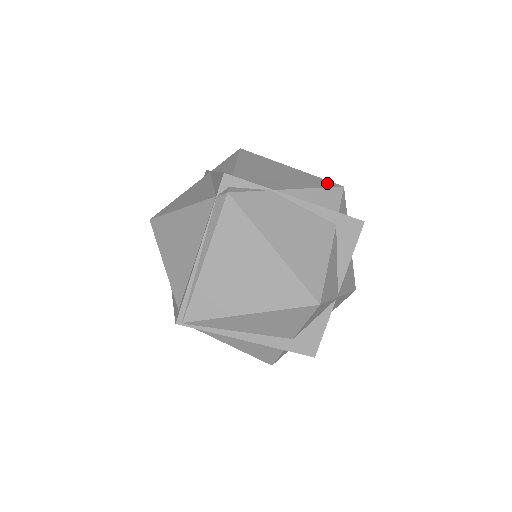
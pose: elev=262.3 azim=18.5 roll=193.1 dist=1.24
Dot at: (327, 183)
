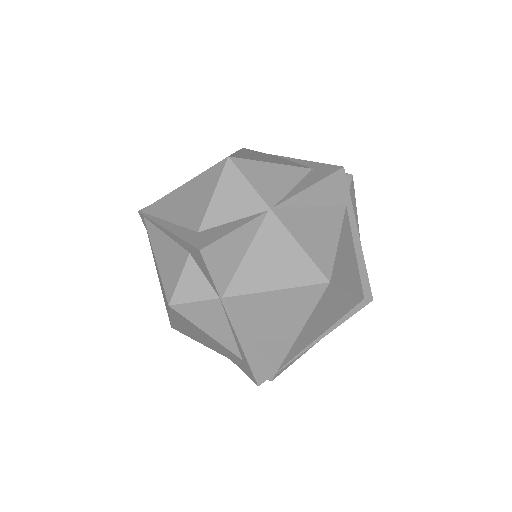
Dot at: occluded
